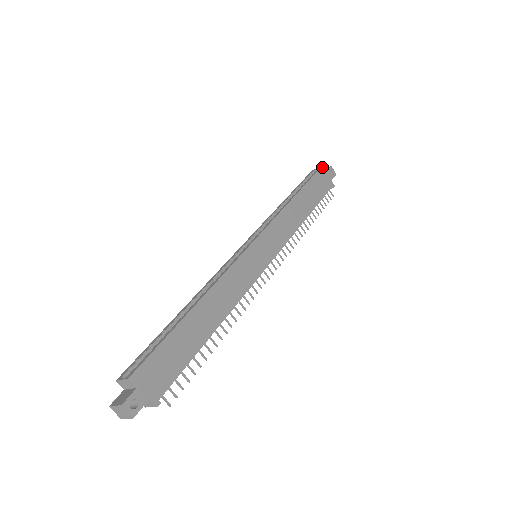
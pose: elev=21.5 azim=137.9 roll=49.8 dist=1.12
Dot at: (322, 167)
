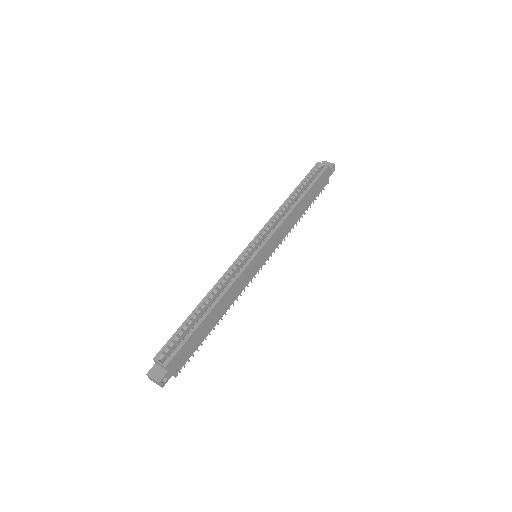
Dot at: (328, 167)
